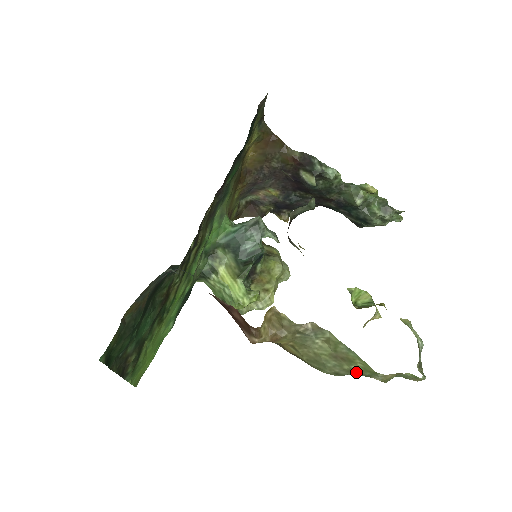
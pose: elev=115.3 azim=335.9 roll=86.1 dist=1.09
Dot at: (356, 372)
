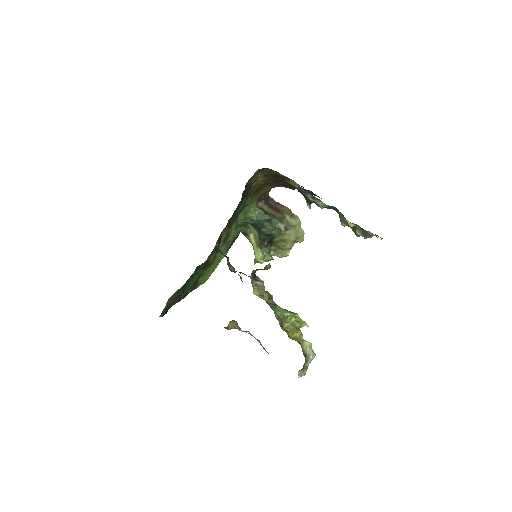
Dot at: occluded
